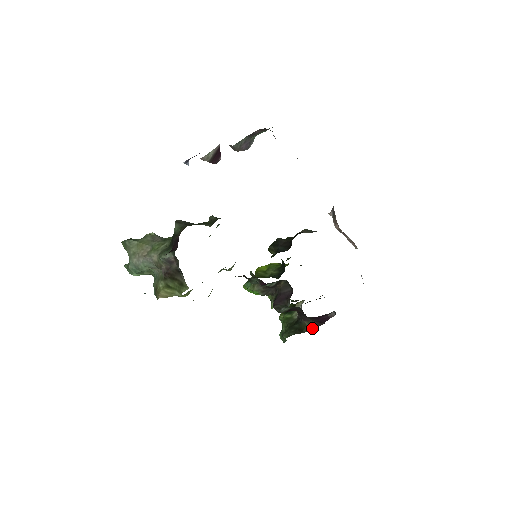
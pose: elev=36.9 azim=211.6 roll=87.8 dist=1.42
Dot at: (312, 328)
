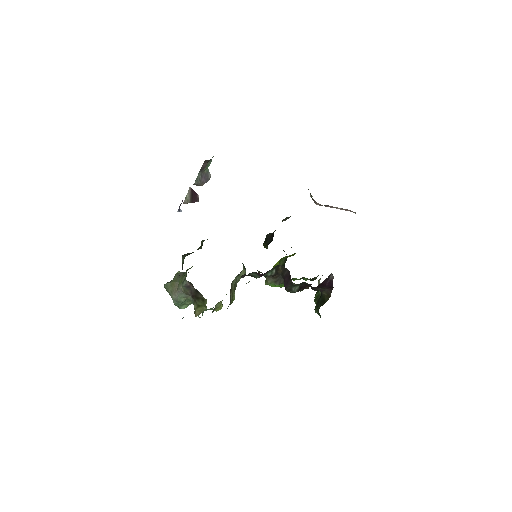
Dot at: (329, 295)
